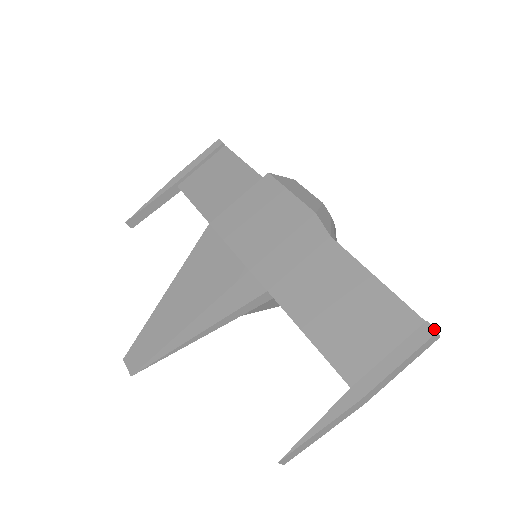
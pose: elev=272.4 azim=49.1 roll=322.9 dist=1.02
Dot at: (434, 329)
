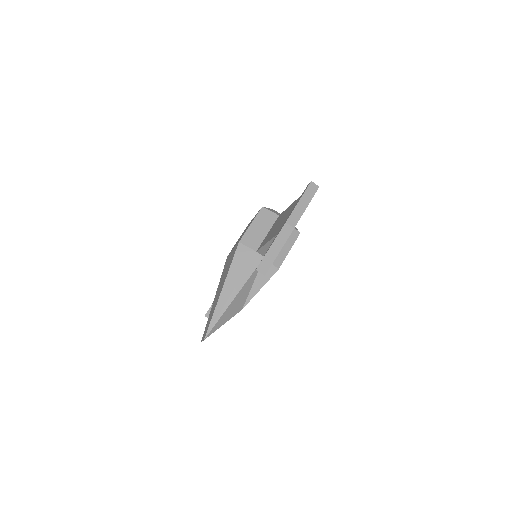
Dot at: (310, 182)
